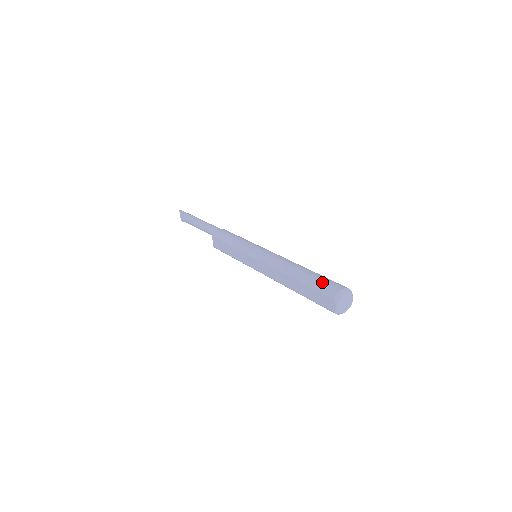
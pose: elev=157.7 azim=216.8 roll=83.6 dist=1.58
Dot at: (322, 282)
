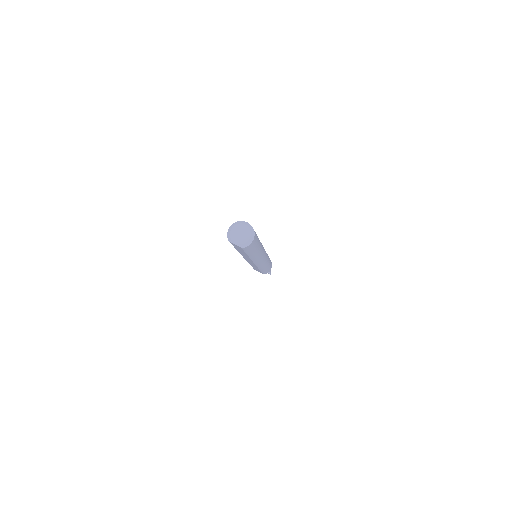
Dot at: occluded
